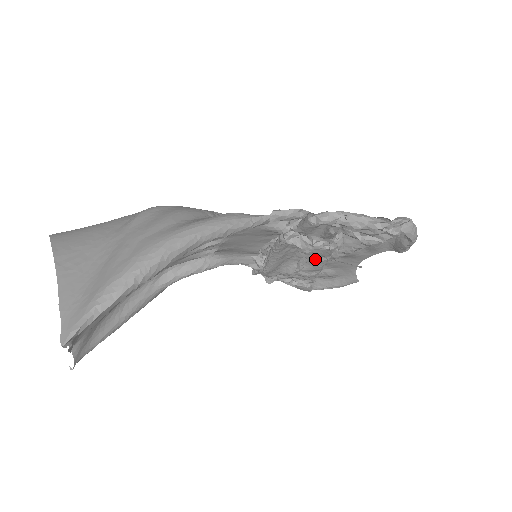
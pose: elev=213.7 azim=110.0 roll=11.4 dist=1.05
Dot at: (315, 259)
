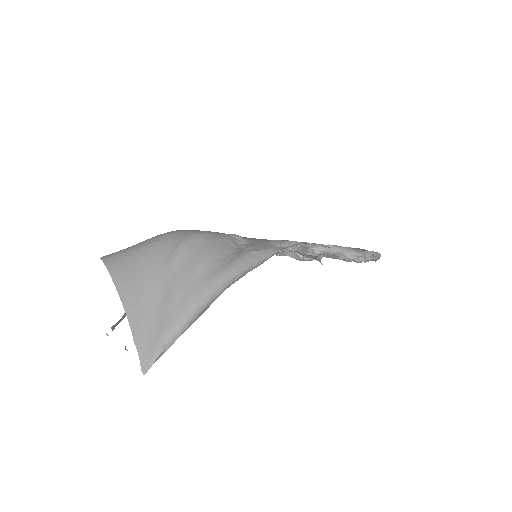
Dot at: occluded
